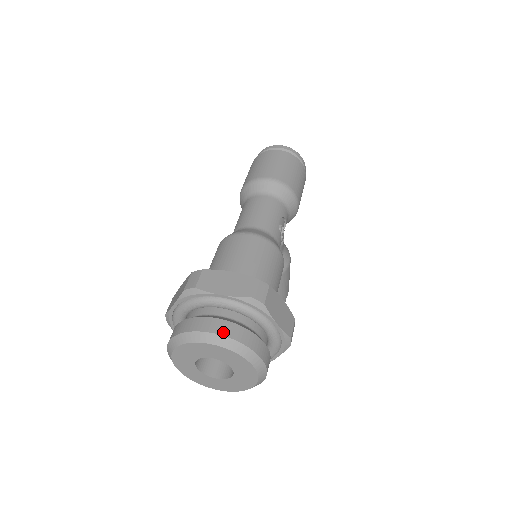
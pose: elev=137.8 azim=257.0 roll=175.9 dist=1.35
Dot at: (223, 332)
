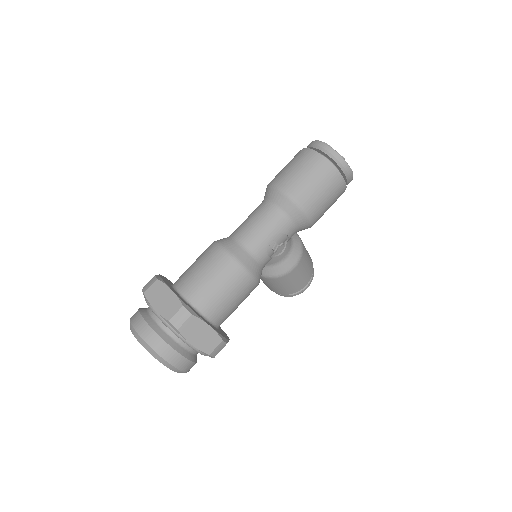
Dot at: (144, 337)
